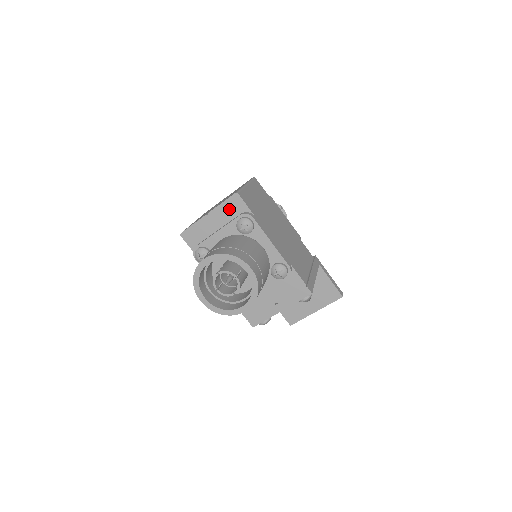
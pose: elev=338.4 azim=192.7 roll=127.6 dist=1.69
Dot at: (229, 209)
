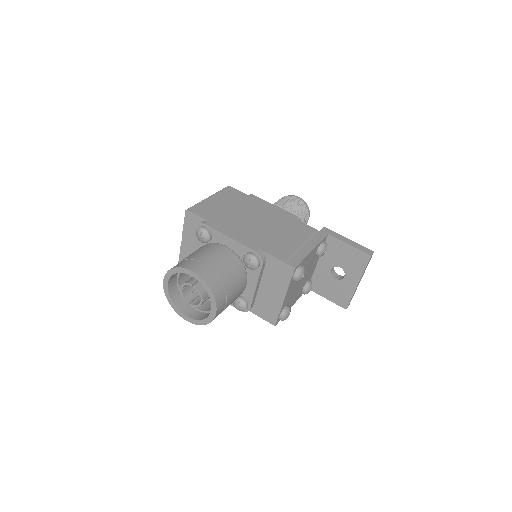
Dot at: (191, 227)
